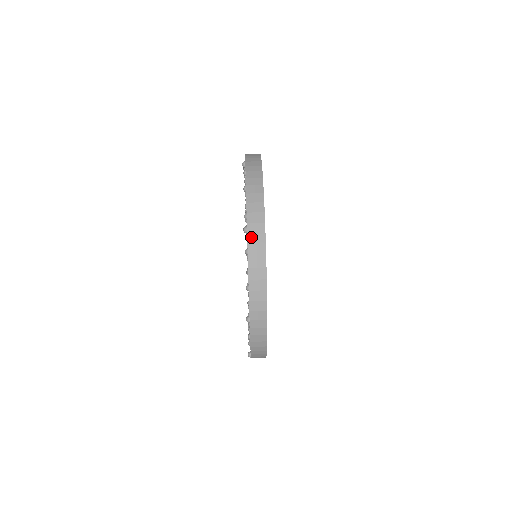
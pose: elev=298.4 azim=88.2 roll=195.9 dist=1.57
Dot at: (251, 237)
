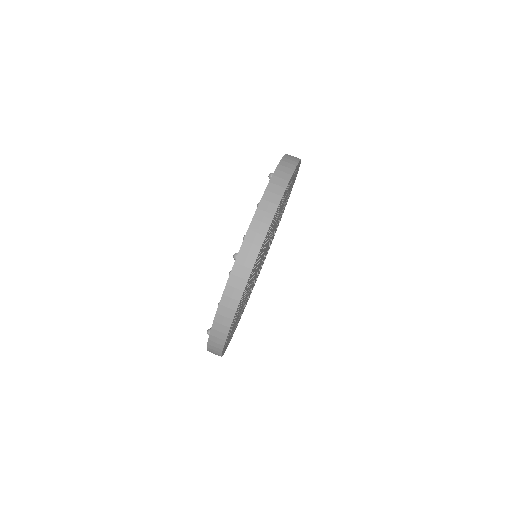
Dot at: (237, 267)
